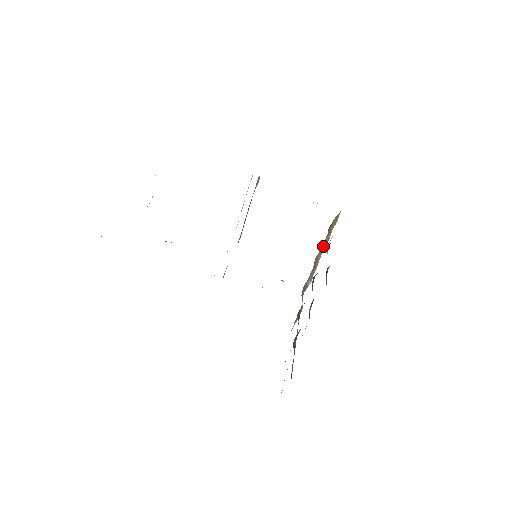
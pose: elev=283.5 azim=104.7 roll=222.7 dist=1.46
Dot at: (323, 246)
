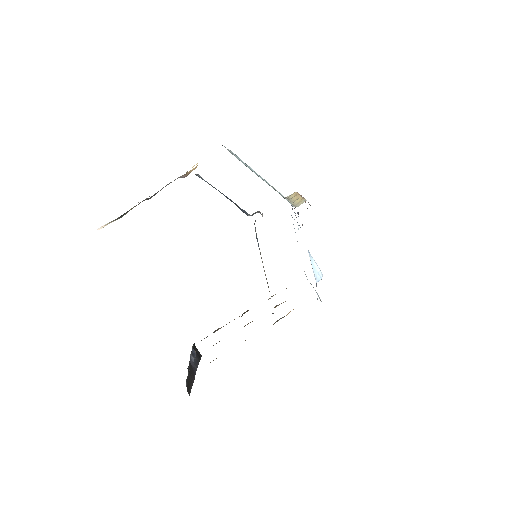
Dot at: occluded
